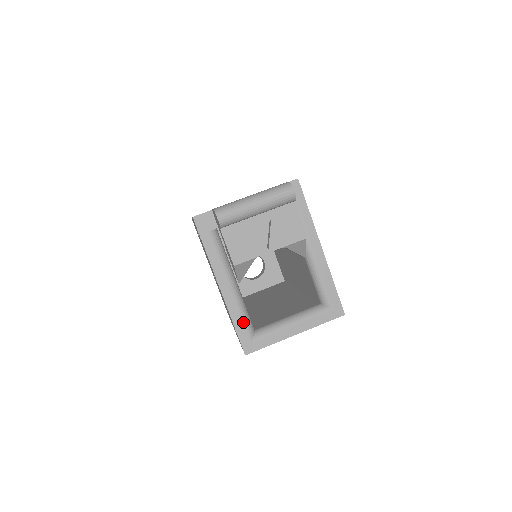
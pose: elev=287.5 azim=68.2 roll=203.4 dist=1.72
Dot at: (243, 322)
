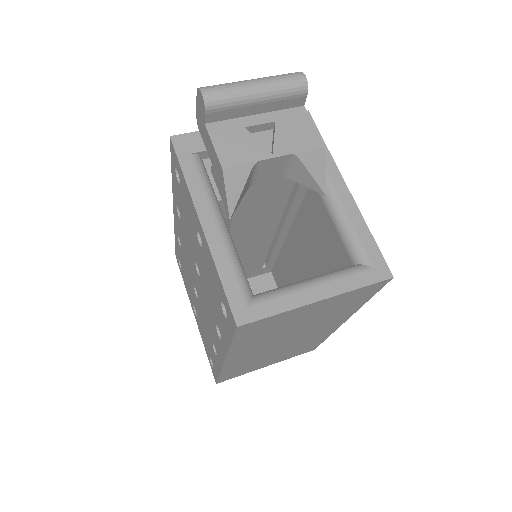
Dot at: (235, 274)
